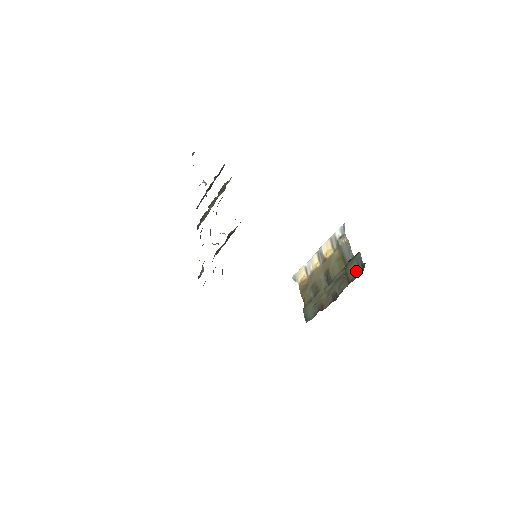
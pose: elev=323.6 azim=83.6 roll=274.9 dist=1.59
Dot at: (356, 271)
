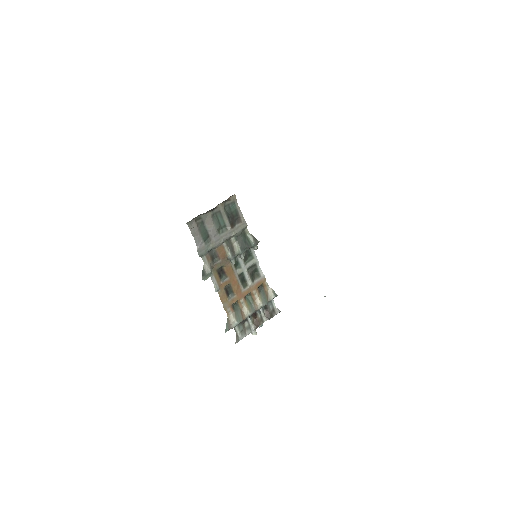
Dot at: occluded
